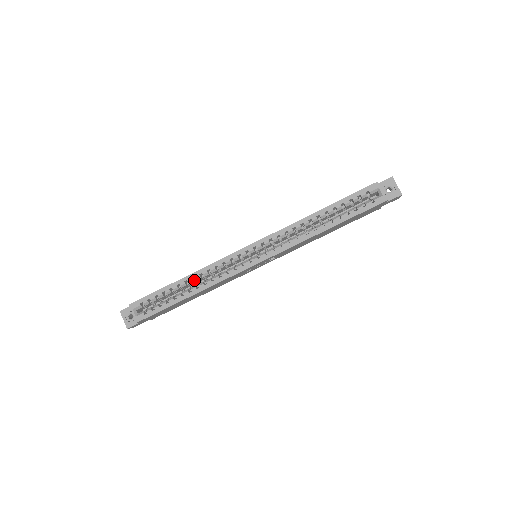
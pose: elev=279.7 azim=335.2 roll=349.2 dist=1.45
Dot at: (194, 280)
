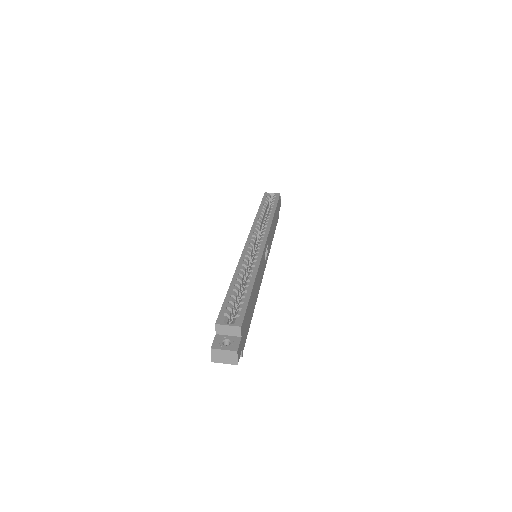
Dot at: (241, 279)
